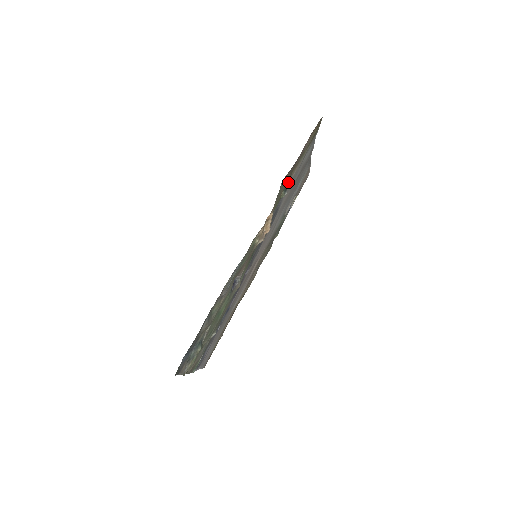
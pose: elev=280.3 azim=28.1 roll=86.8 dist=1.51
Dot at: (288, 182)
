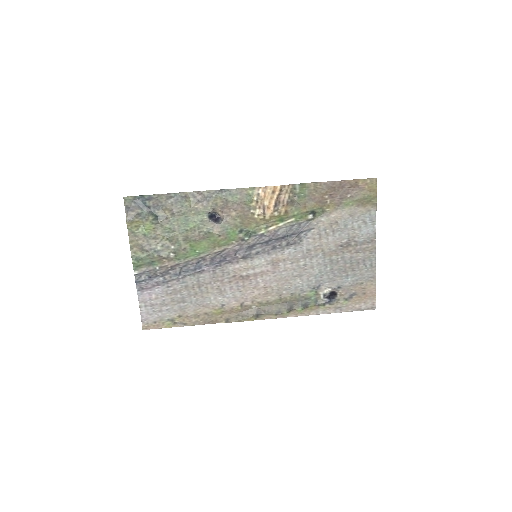
Dot at: (322, 216)
